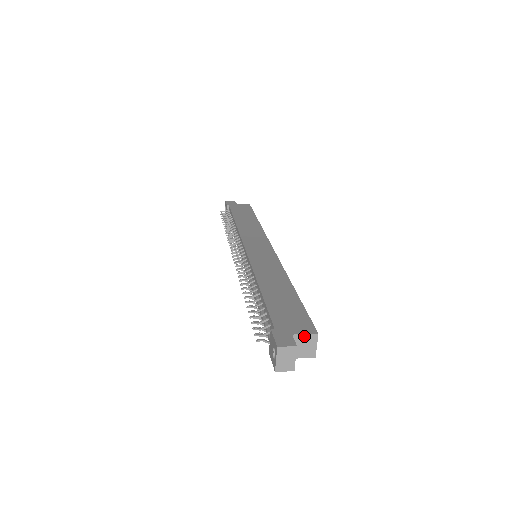
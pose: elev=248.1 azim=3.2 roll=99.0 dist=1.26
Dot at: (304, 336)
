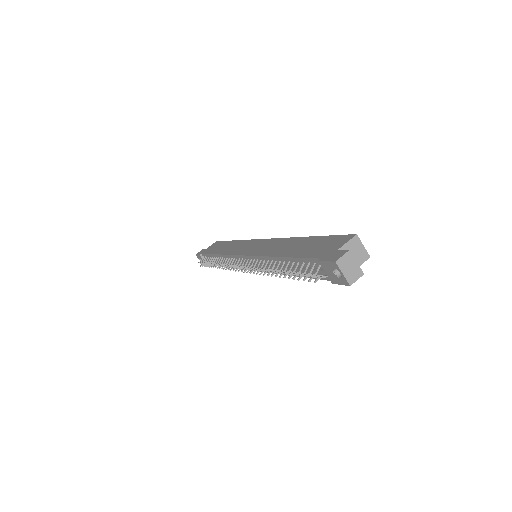
Dot at: (348, 244)
